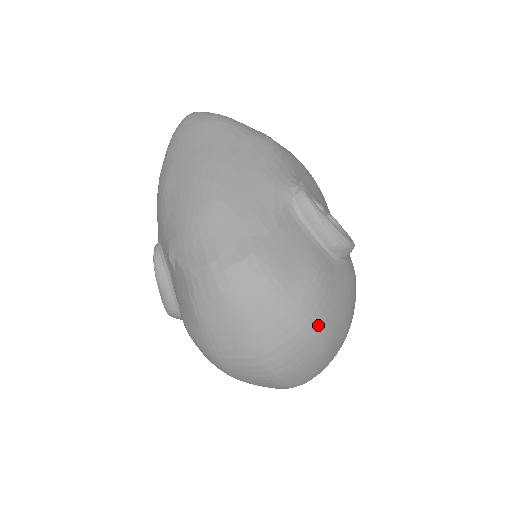
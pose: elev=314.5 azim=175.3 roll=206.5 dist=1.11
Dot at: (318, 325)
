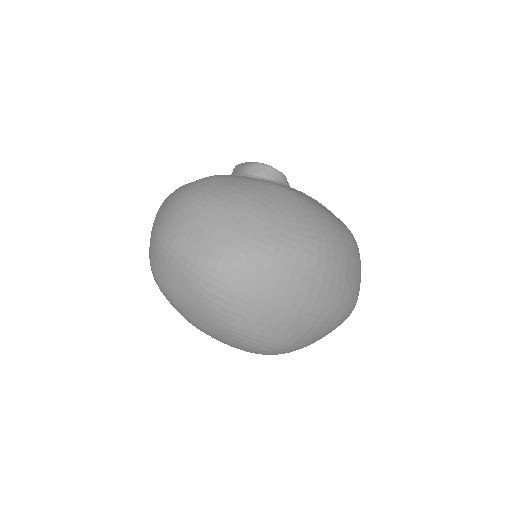
Dot at: (196, 191)
